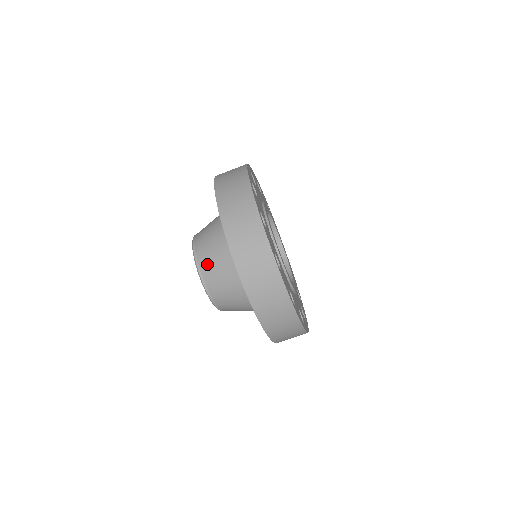
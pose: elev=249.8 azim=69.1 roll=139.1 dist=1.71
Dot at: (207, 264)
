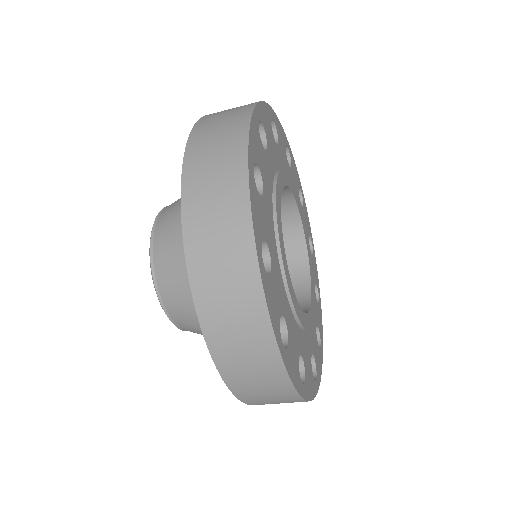
Dot at: occluded
